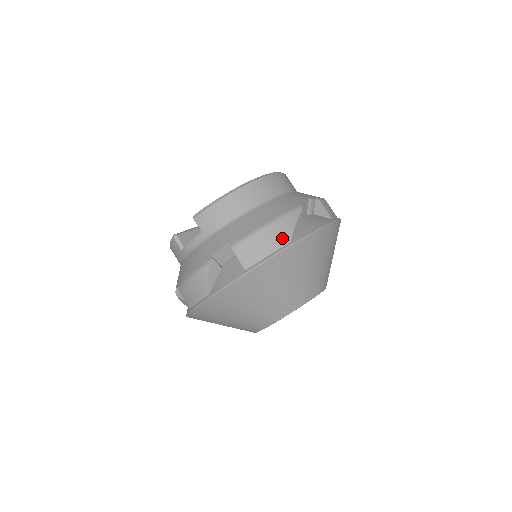
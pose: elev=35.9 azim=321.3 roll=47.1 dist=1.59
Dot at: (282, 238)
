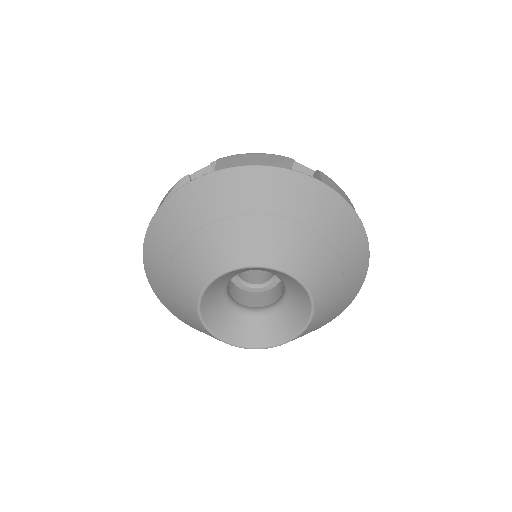
Dot at: occluded
